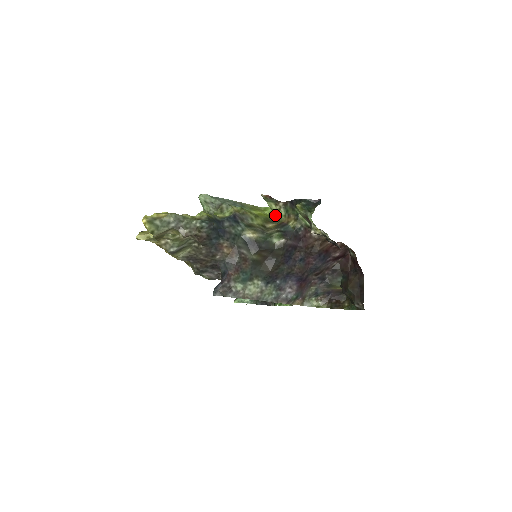
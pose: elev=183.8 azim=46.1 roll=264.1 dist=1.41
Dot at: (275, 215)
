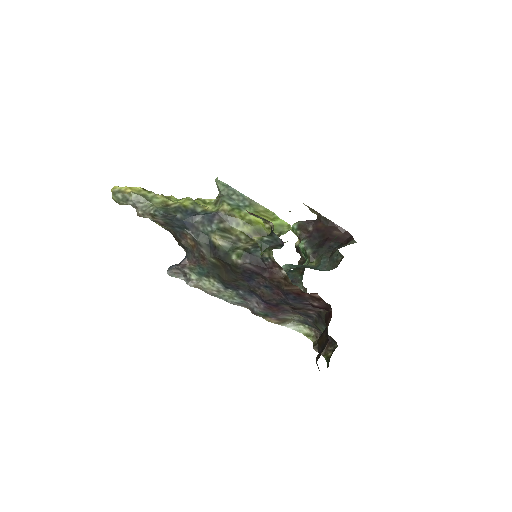
Dot at: (278, 230)
